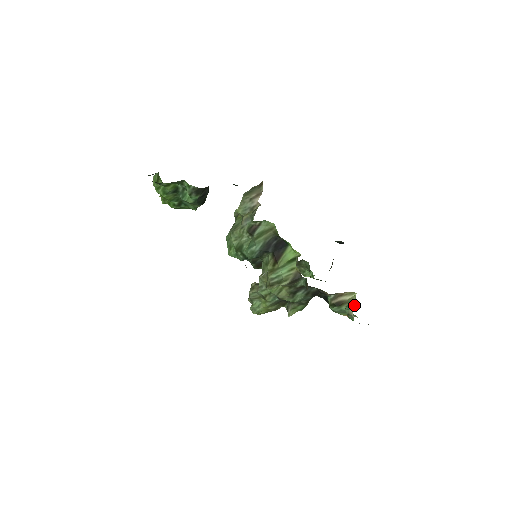
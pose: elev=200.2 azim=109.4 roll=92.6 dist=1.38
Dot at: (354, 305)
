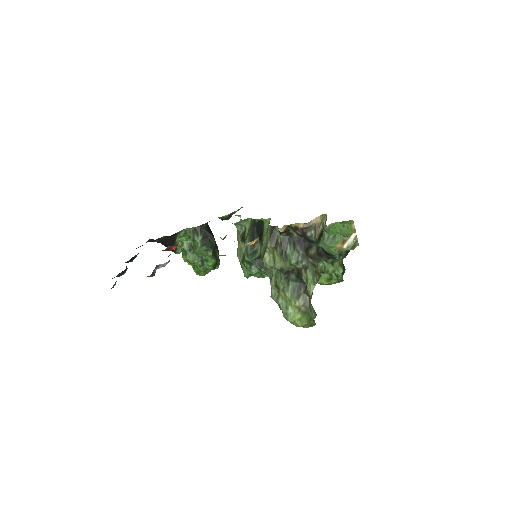
Dot at: occluded
